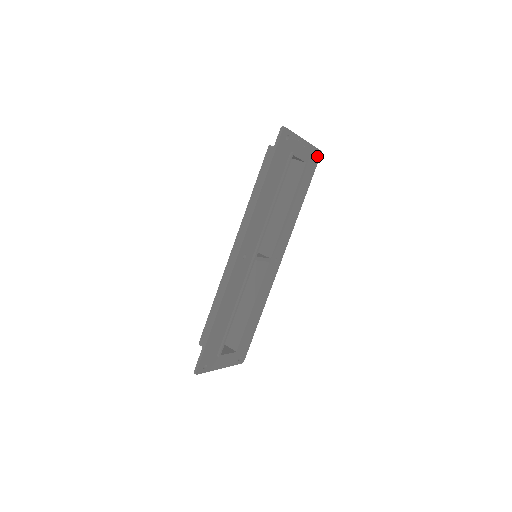
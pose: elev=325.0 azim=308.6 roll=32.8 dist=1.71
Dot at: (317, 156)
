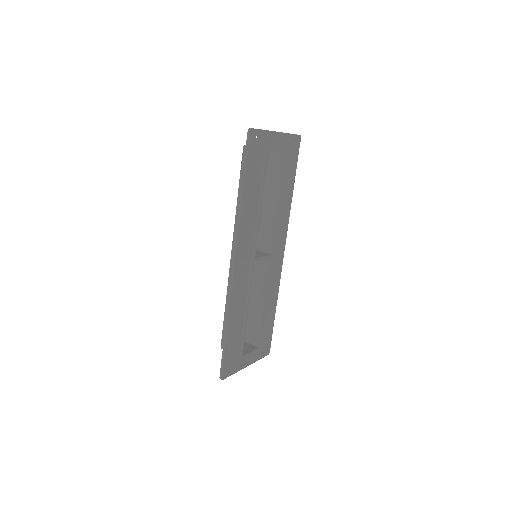
Dot at: (297, 142)
